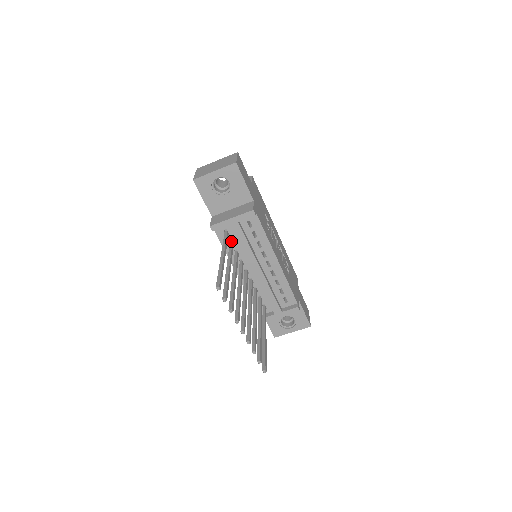
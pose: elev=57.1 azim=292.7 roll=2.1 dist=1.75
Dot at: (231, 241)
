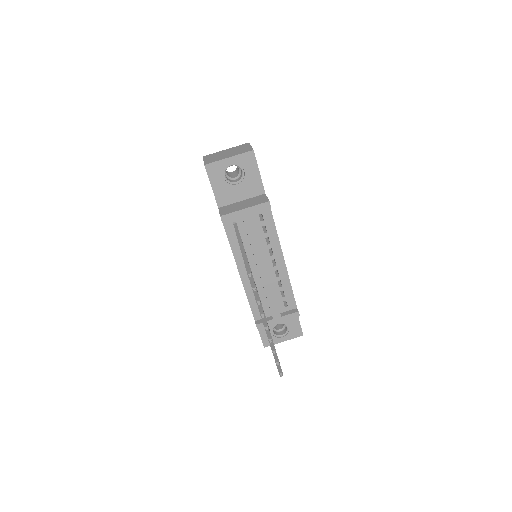
Dot at: occluded
